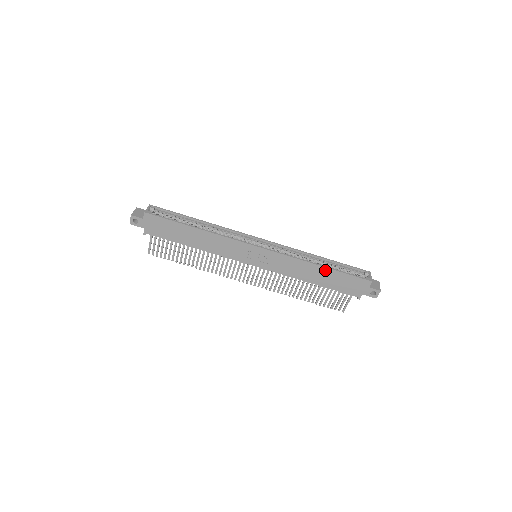
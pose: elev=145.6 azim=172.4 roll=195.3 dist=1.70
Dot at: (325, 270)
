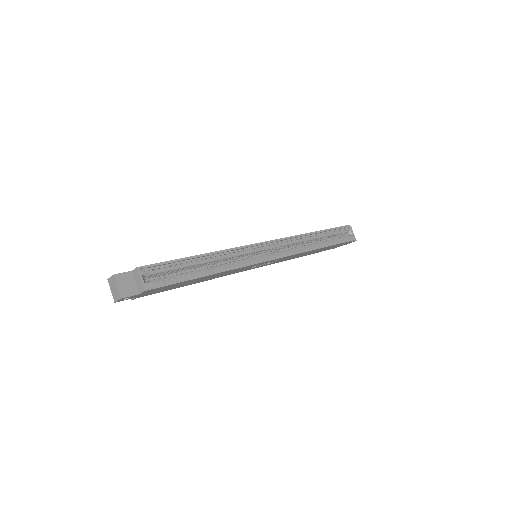
Dot at: (323, 248)
